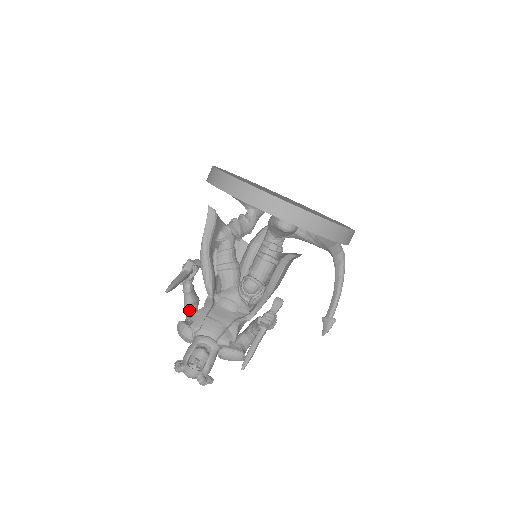
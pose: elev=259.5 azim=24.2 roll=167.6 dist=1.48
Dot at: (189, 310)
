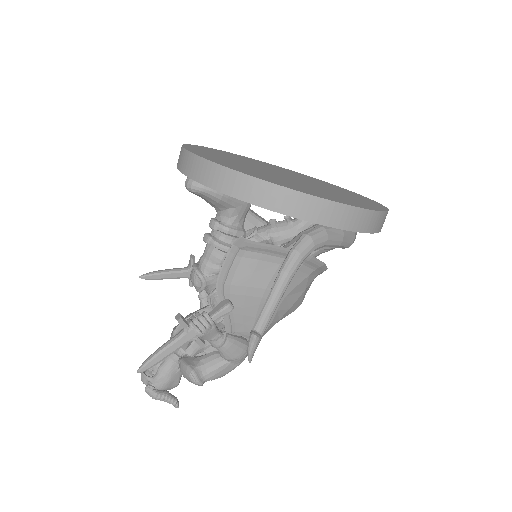
Dot at: occluded
